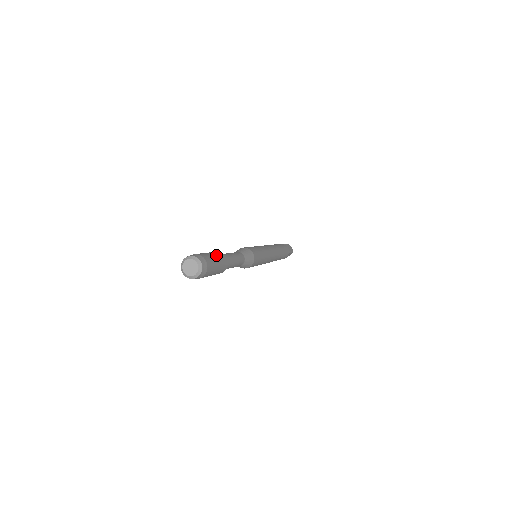
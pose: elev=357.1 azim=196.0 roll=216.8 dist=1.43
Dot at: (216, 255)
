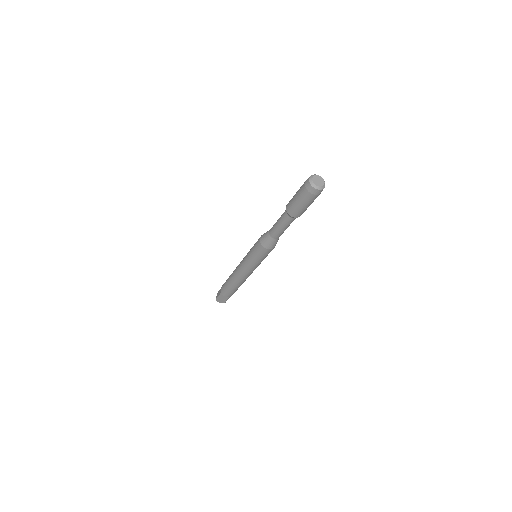
Dot at: occluded
